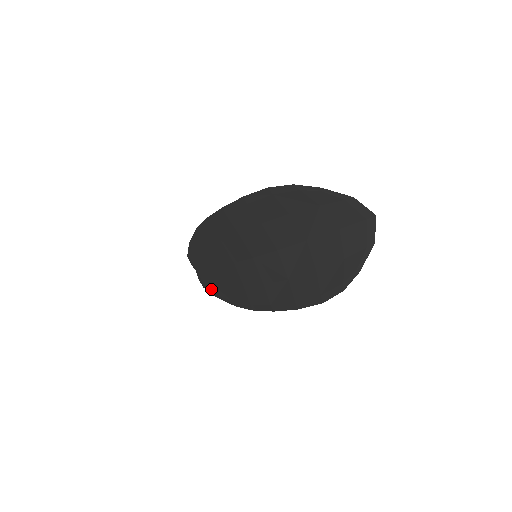
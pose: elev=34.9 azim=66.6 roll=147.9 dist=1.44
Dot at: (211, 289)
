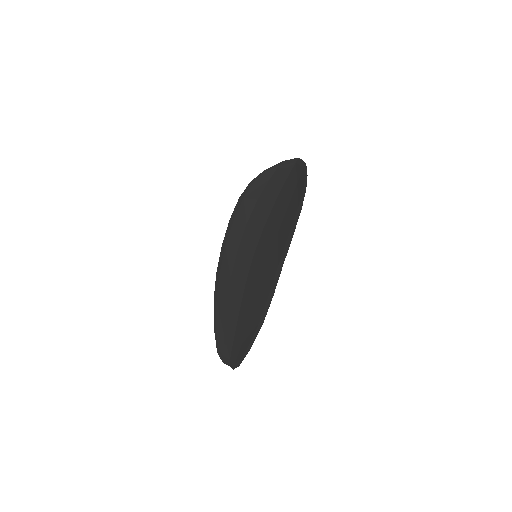
Dot at: (243, 351)
